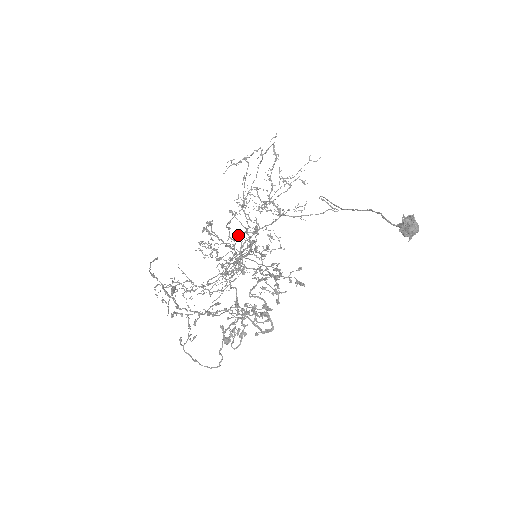
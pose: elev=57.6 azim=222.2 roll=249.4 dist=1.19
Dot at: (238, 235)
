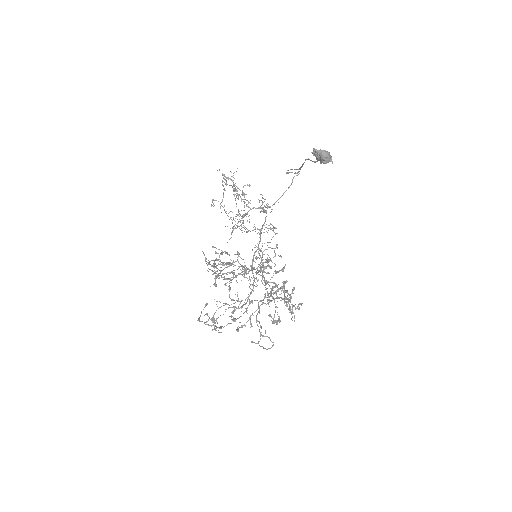
Dot at: (234, 254)
